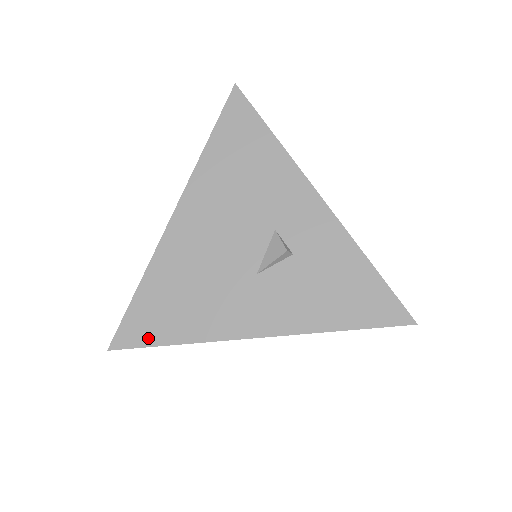
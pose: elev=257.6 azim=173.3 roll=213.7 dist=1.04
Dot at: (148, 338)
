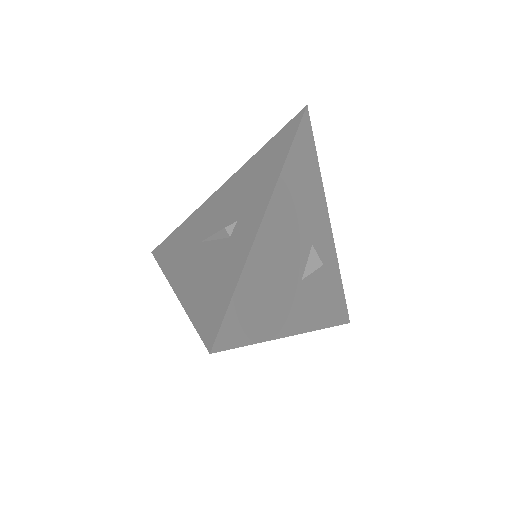
Dot at: (240, 338)
